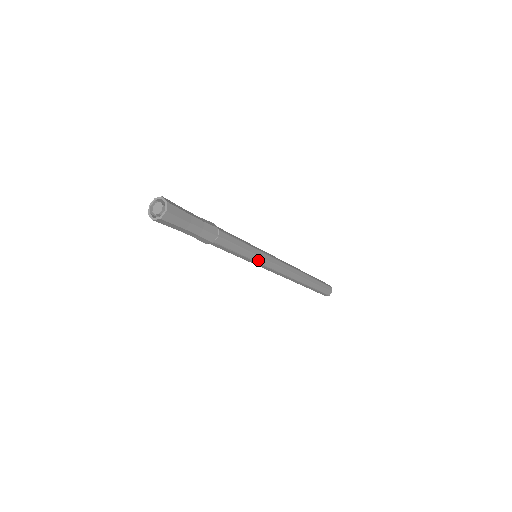
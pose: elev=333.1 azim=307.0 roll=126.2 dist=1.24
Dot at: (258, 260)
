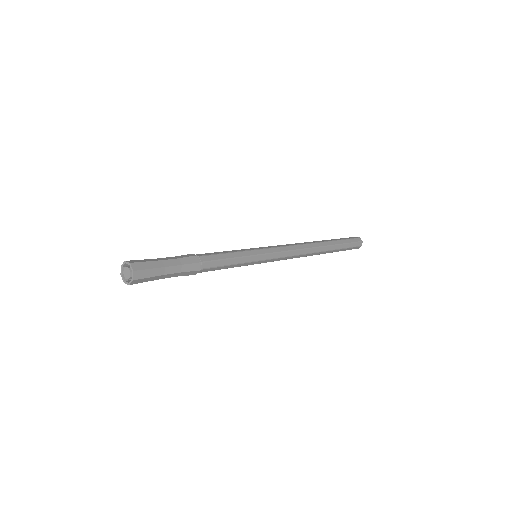
Dot at: (256, 263)
